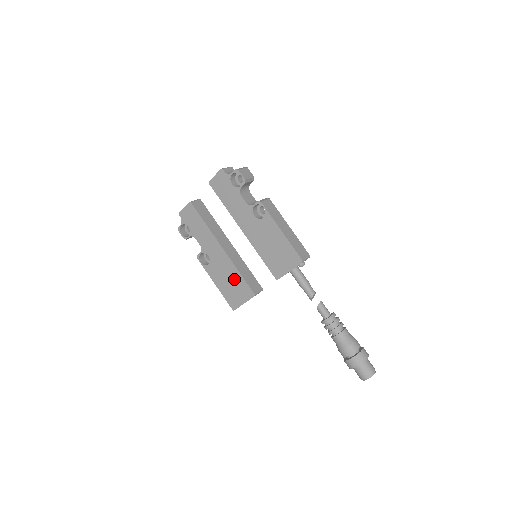
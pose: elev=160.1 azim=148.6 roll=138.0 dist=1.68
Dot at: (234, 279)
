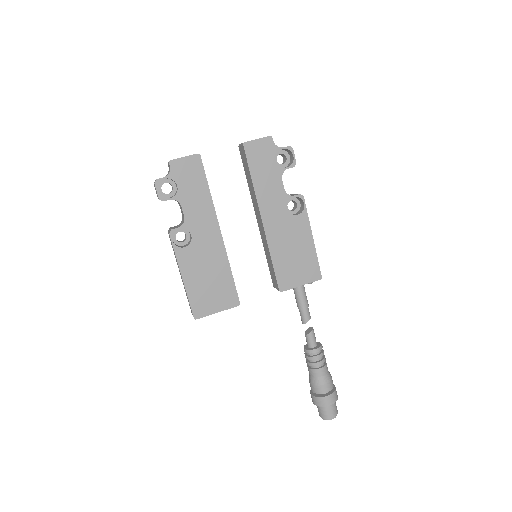
Dot at: (218, 277)
